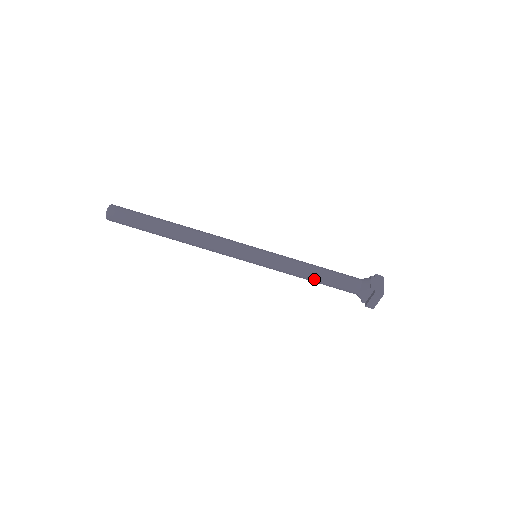
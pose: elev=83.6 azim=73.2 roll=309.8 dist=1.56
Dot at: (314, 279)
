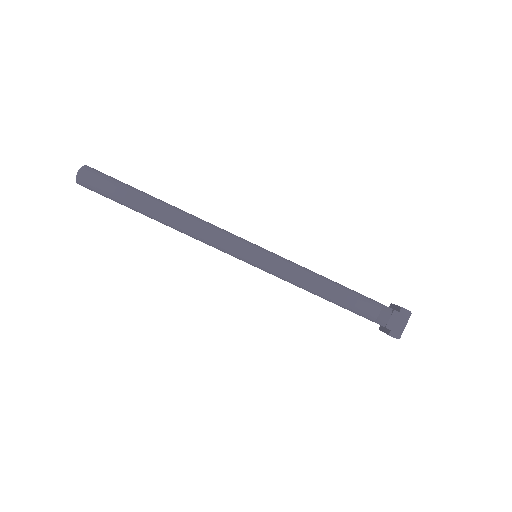
Dot at: (321, 297)
